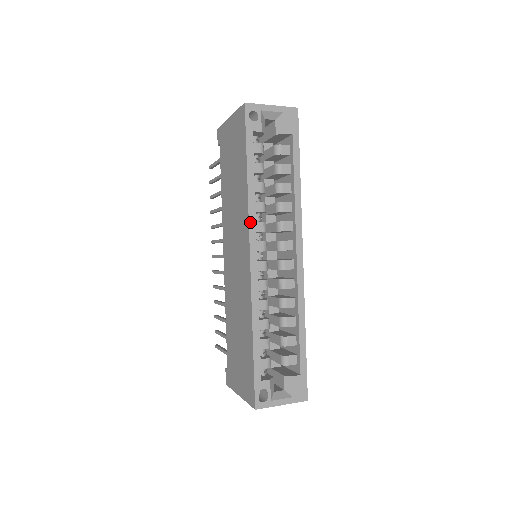
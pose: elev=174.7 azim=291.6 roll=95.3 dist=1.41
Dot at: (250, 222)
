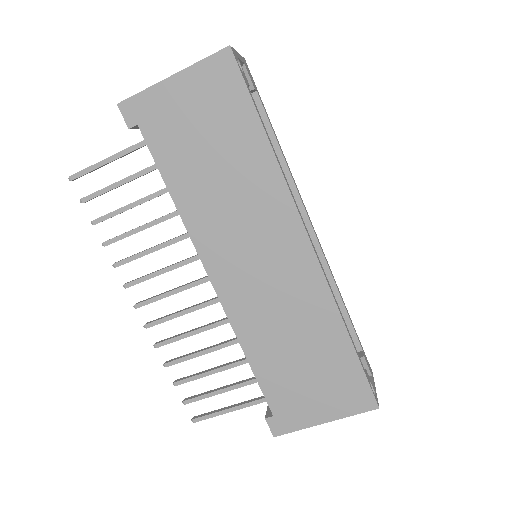
Dot at: (294, 200)
